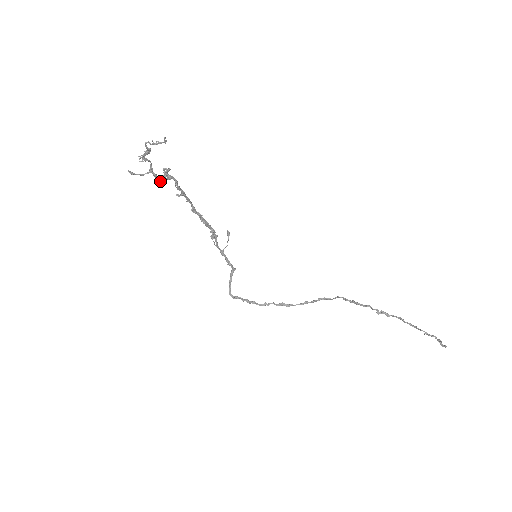
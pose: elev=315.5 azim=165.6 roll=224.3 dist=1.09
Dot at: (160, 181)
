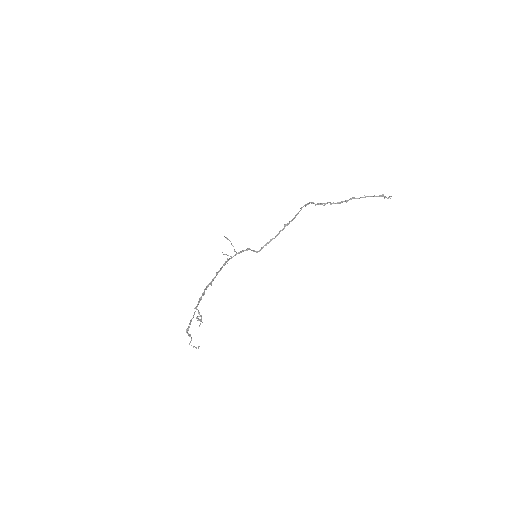
Dot at: (200, 321)
